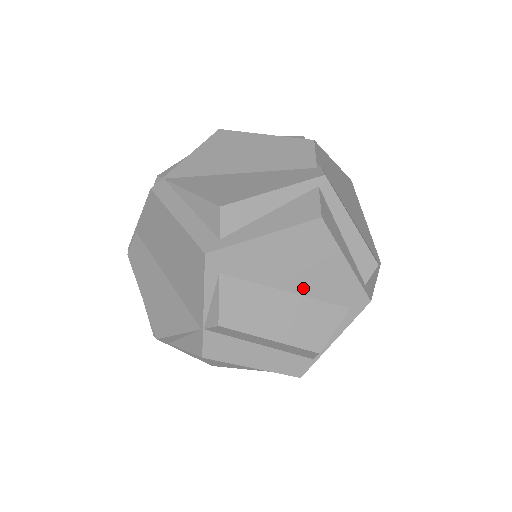
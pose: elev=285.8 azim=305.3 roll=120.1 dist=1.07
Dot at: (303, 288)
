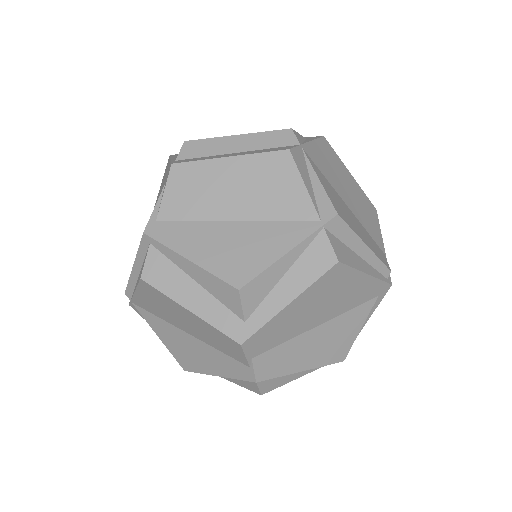
Dot at: occluded
